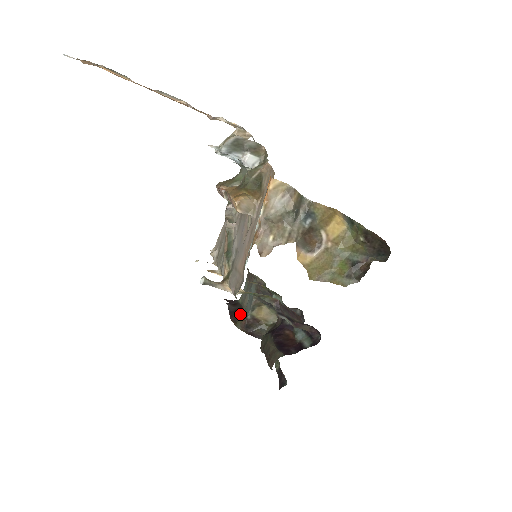
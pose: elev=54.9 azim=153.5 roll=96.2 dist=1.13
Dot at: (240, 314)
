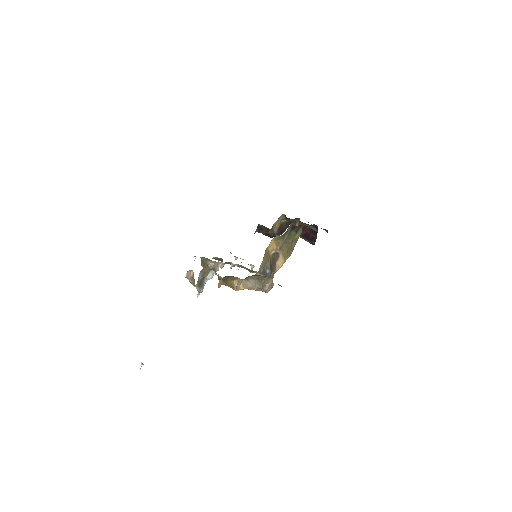
Dot at: (271, 233)
